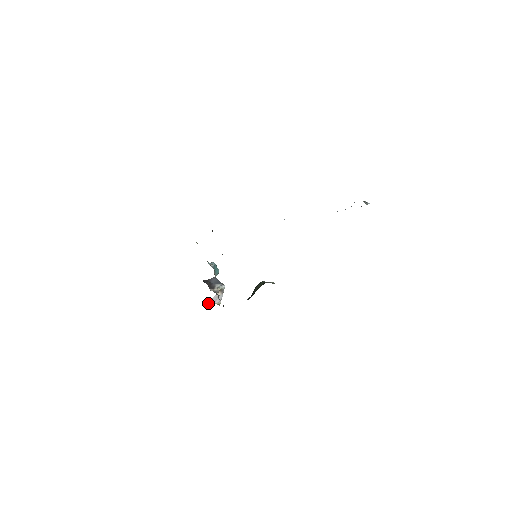
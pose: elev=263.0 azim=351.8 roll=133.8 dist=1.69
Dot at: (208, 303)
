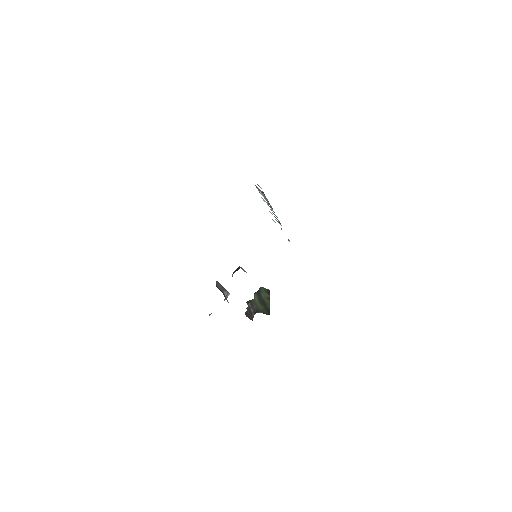
Dot at: occluded
